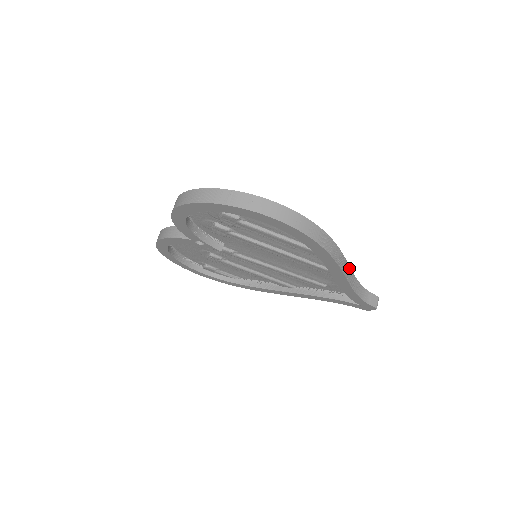
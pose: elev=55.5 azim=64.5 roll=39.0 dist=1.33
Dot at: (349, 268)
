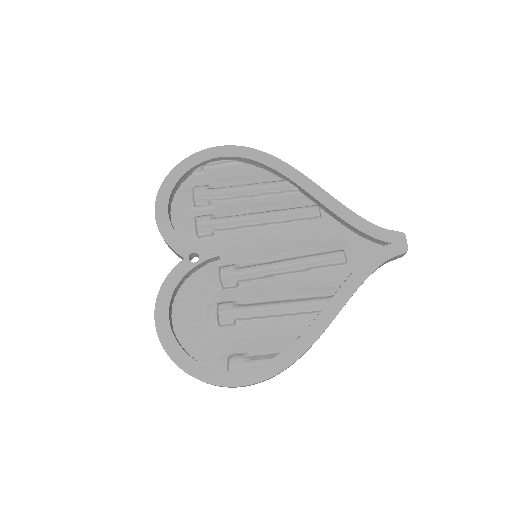
Dot at: occluded
